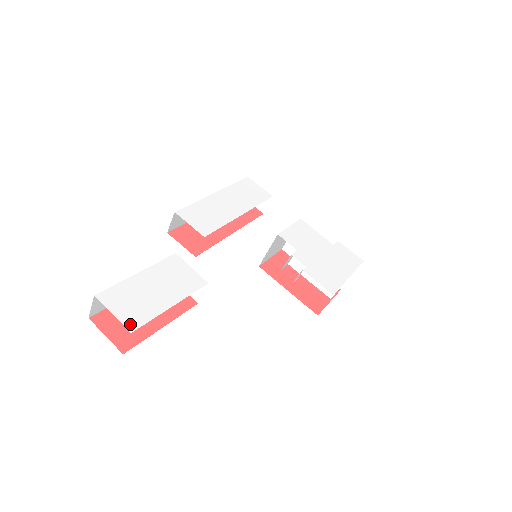
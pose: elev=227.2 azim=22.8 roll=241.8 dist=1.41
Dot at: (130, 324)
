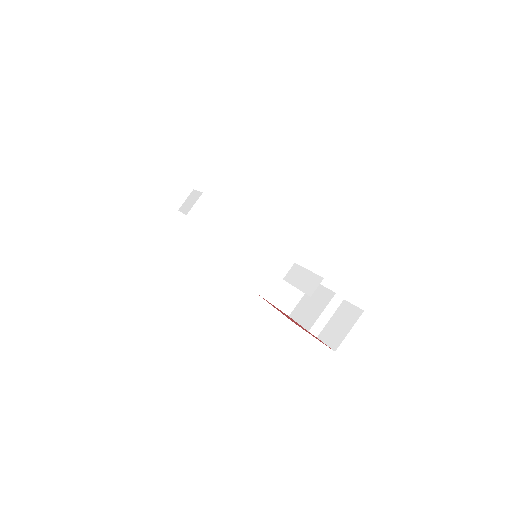
Dot at: occluded
